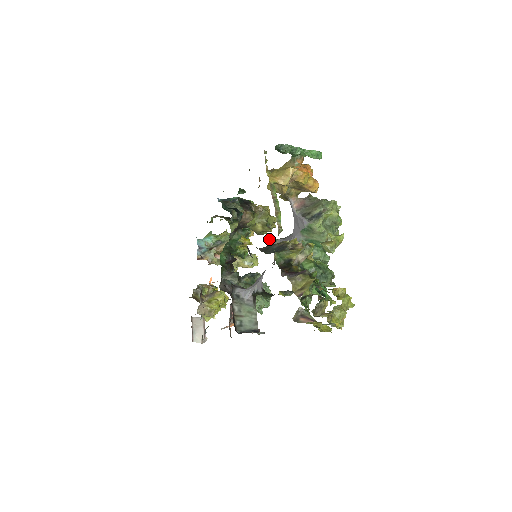
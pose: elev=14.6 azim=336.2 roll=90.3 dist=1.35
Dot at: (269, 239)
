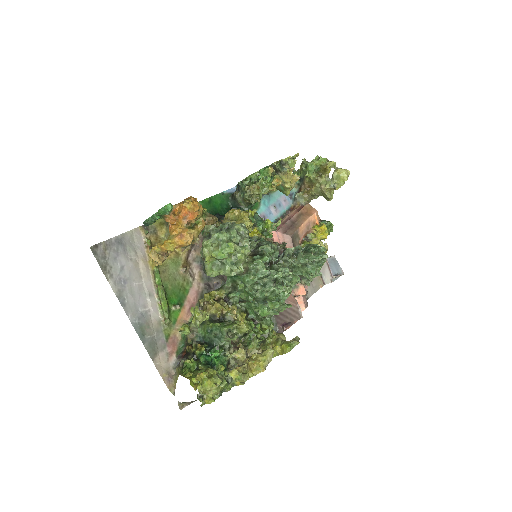
Dot at: occluded
